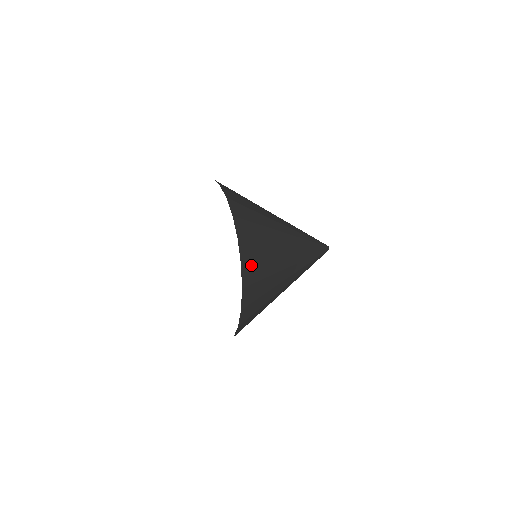
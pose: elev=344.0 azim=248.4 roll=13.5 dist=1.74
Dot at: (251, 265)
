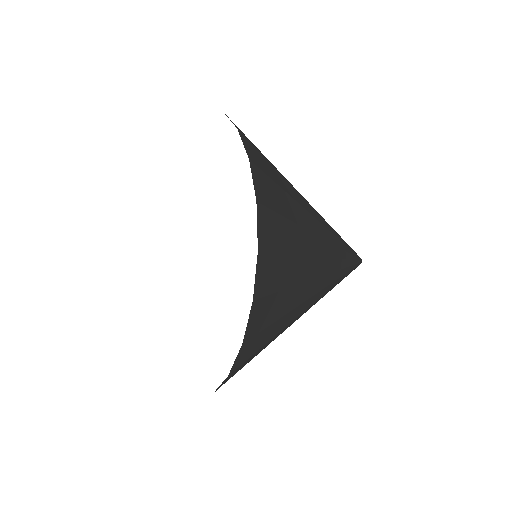
Dot at: (271, 216)
